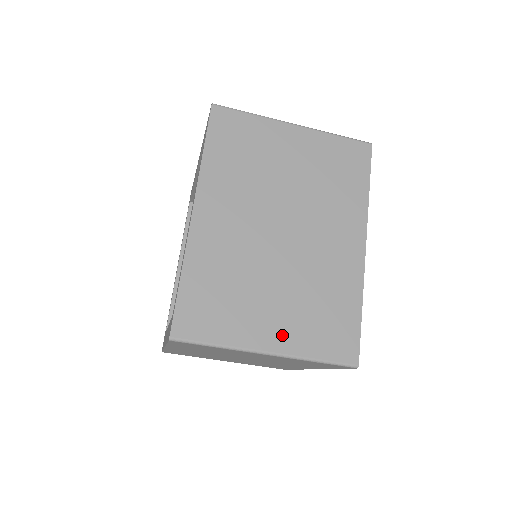
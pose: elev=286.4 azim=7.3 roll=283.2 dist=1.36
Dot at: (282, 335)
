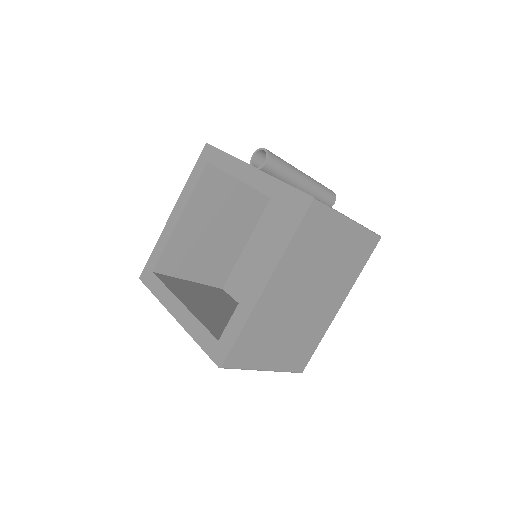
Dot at: (277, 360)
